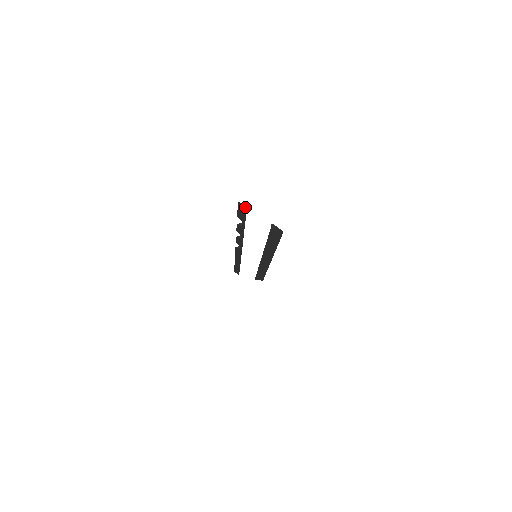
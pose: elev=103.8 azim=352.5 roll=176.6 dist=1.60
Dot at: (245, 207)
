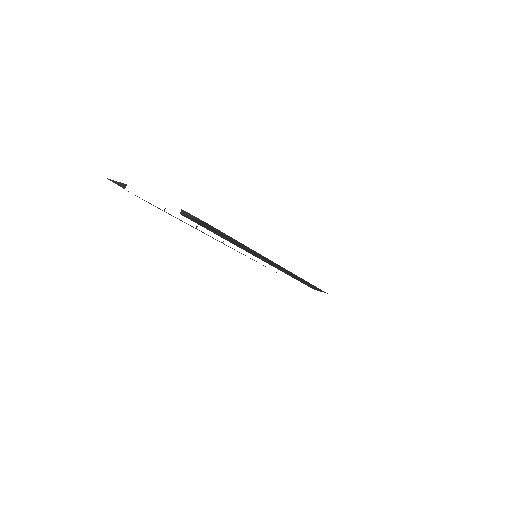
Dot at: (122, 185)
